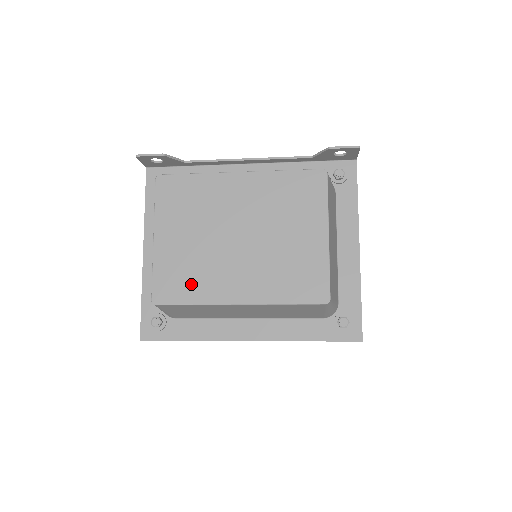
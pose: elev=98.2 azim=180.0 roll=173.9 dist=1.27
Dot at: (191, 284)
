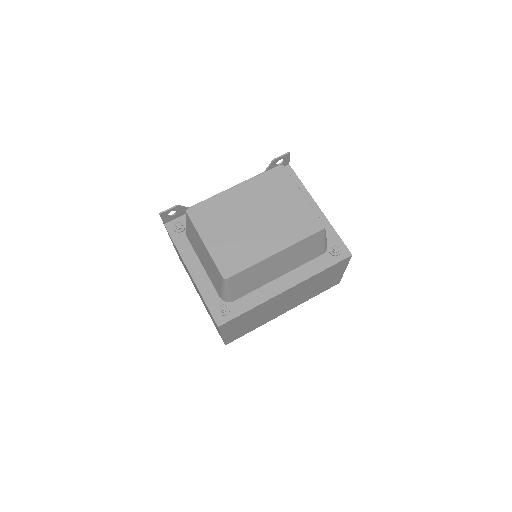
Dot at: (242, 257)
